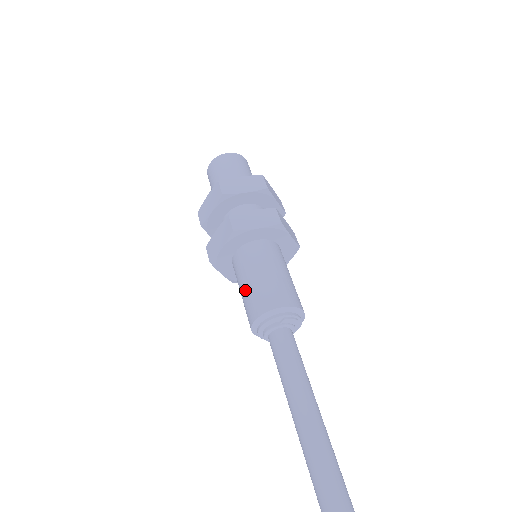
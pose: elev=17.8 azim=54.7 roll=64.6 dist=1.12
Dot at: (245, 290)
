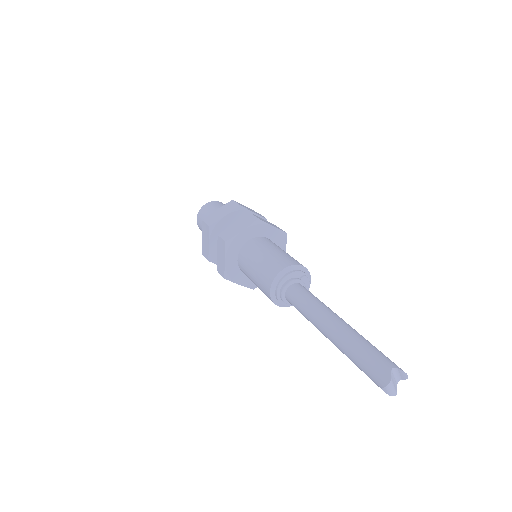
Dot at: (265, 257)
